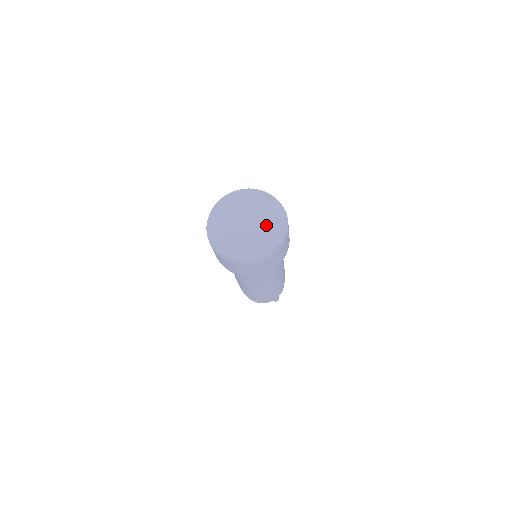
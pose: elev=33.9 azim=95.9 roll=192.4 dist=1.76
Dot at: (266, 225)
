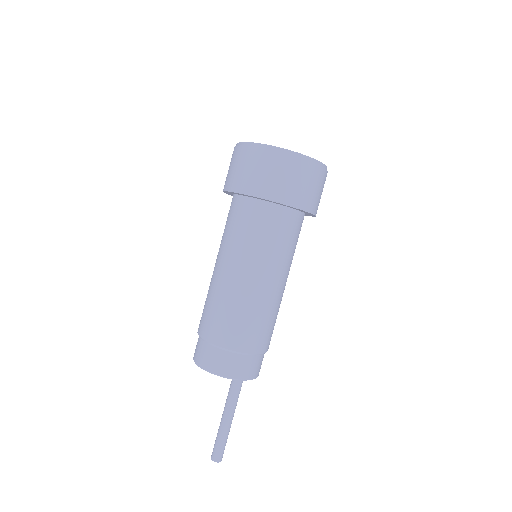
Dot at: occluded
